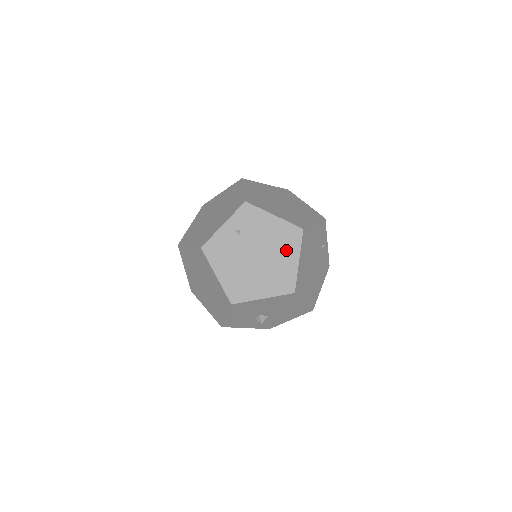
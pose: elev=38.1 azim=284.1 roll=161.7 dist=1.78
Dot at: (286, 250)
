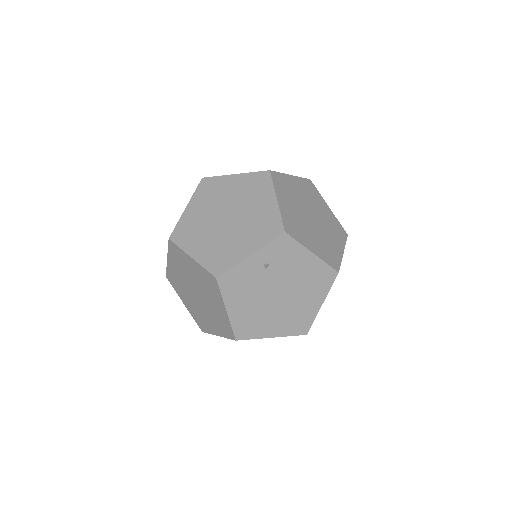
Dot at: (313, 292)
